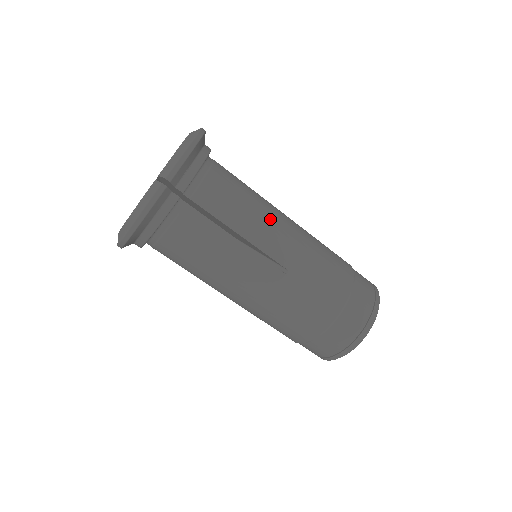
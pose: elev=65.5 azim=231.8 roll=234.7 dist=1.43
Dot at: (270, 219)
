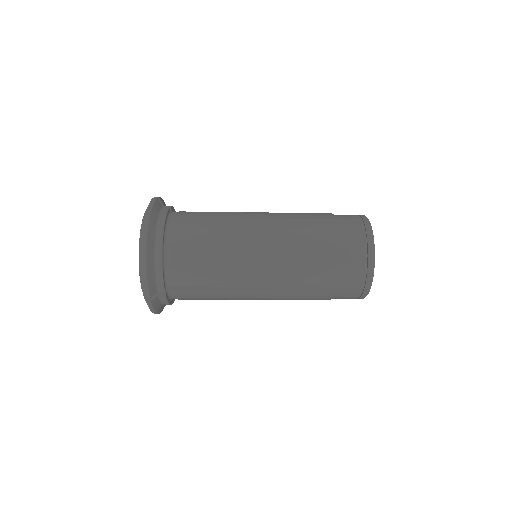
Dot at: (238, 261)
